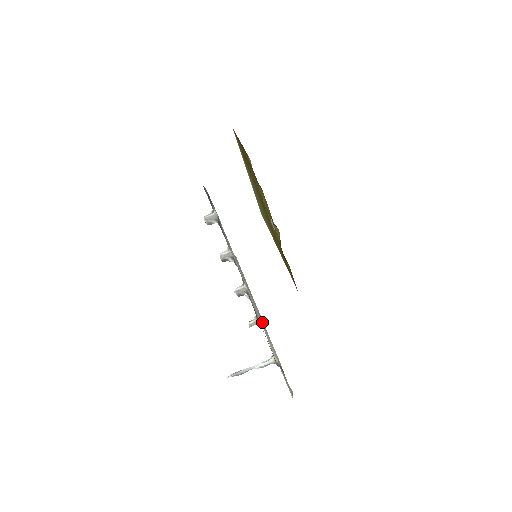
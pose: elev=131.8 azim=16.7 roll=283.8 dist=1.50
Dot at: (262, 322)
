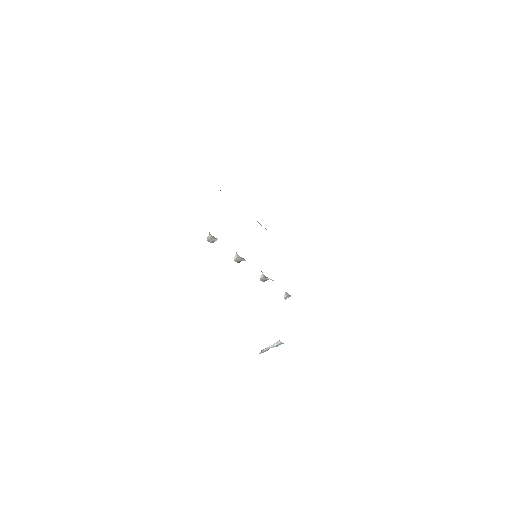
Dot at: occluded
